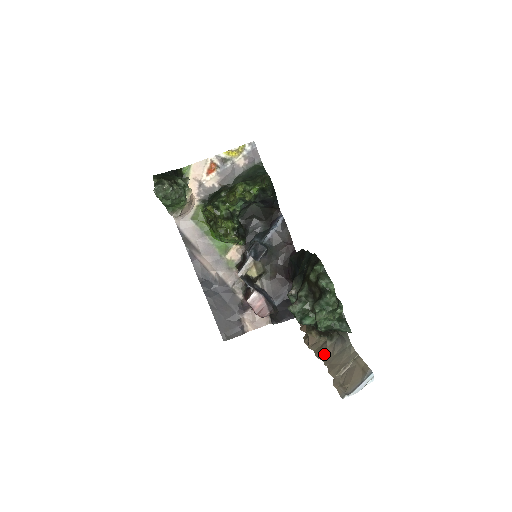
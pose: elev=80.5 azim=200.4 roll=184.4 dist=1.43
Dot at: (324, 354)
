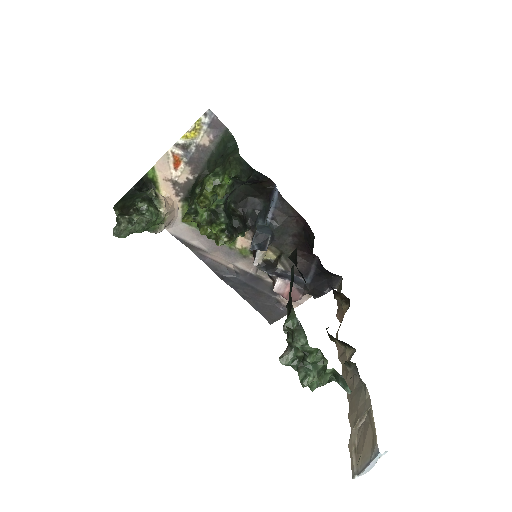
Dot at: (347, 380)
